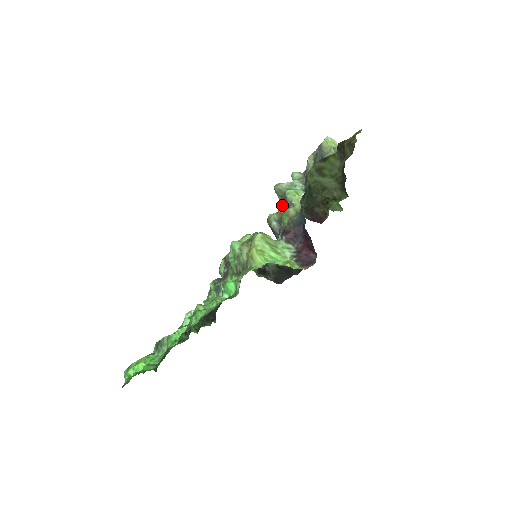
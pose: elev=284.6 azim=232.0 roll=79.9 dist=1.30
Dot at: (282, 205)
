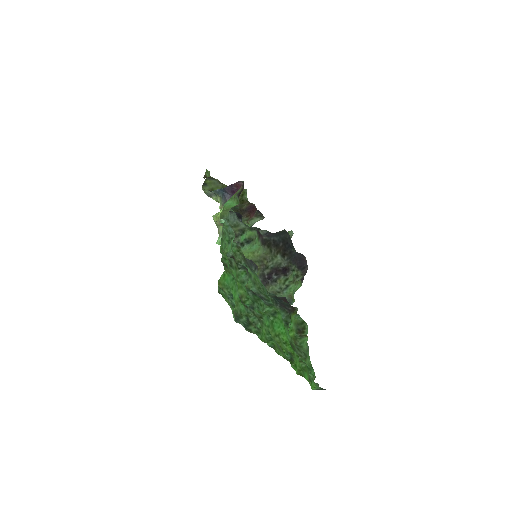
Dot at: occluded
